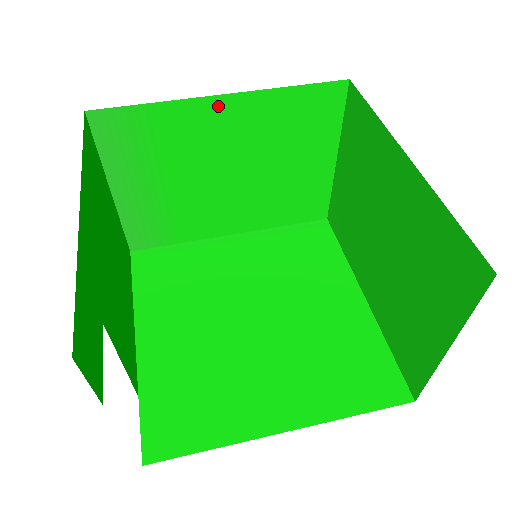
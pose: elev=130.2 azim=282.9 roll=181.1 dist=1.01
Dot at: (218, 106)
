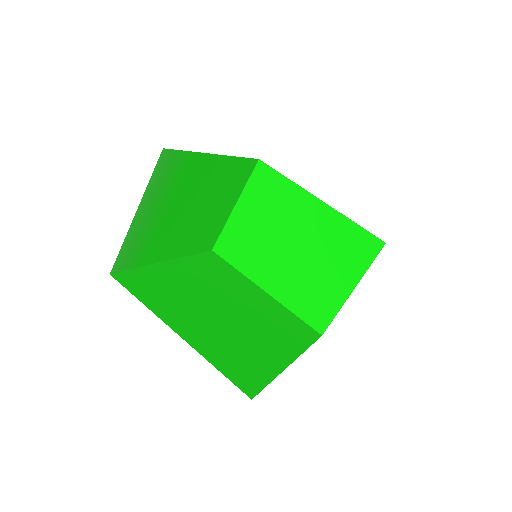
Dot at: (214, 161)
